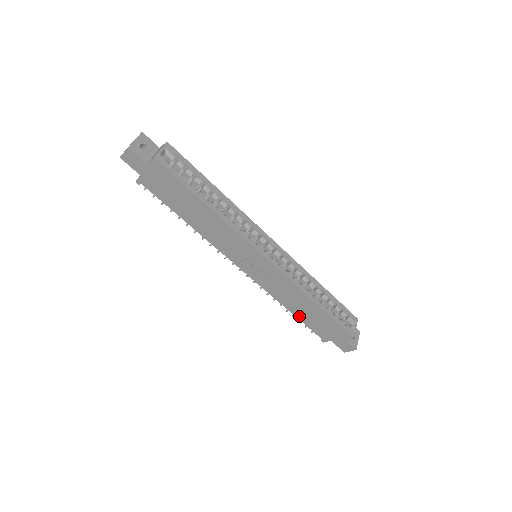
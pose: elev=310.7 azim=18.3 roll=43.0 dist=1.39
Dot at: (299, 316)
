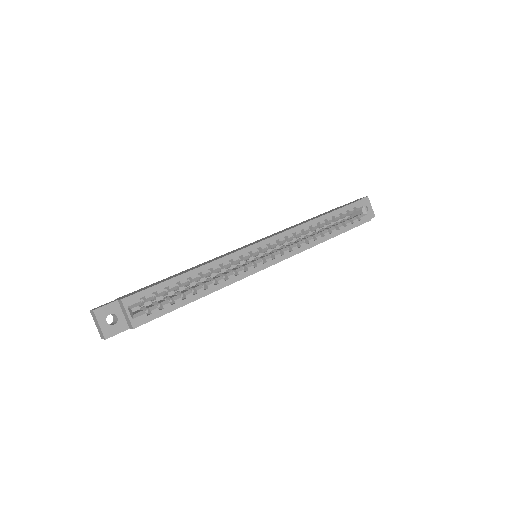
Dot at: occluded
